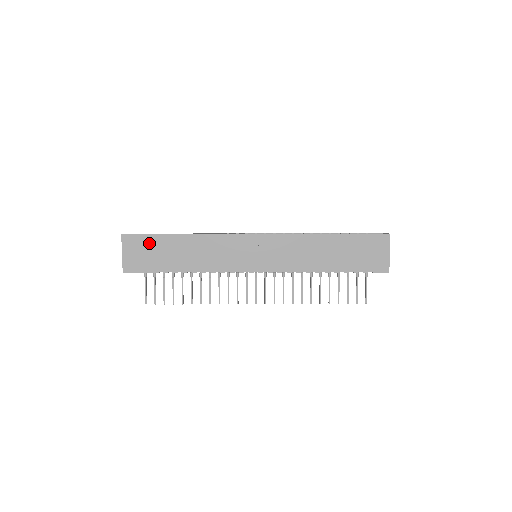
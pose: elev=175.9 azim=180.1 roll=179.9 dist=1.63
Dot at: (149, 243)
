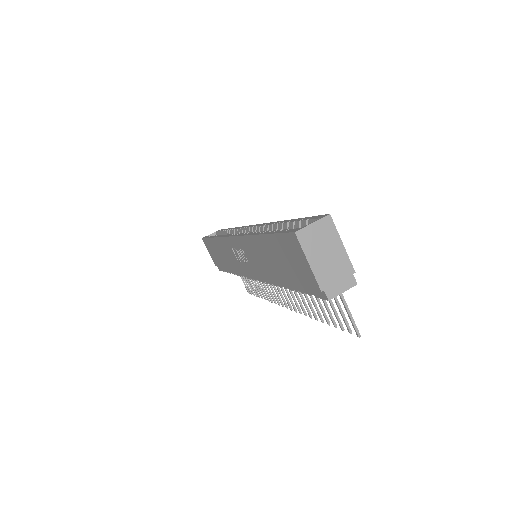
Dot at: (210, 246)
